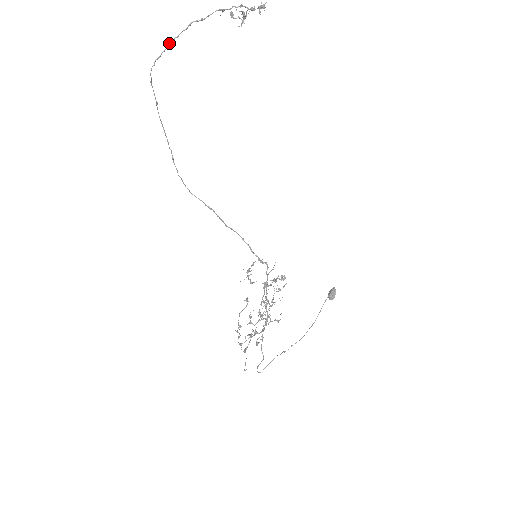
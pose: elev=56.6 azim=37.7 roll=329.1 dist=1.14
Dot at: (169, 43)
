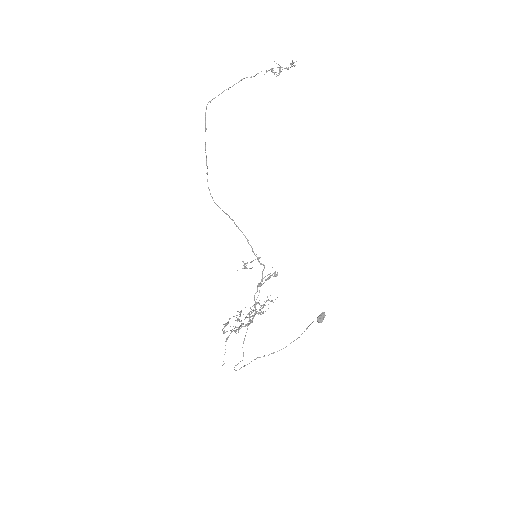
Dot at: occluded
